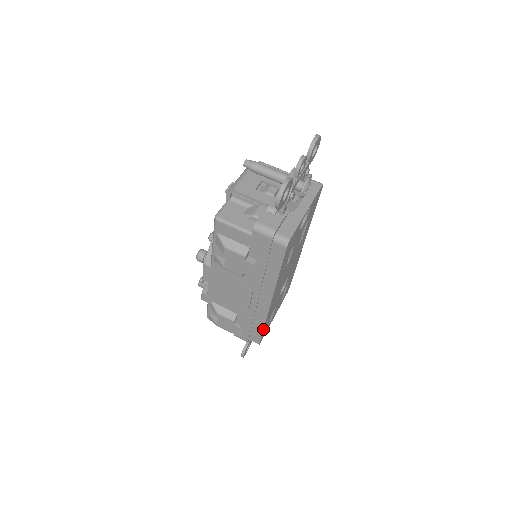
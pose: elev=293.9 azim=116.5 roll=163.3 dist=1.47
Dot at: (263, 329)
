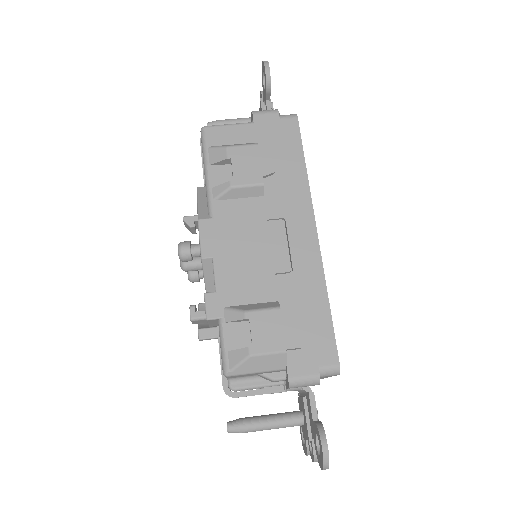
Dot at: (329, 309)
